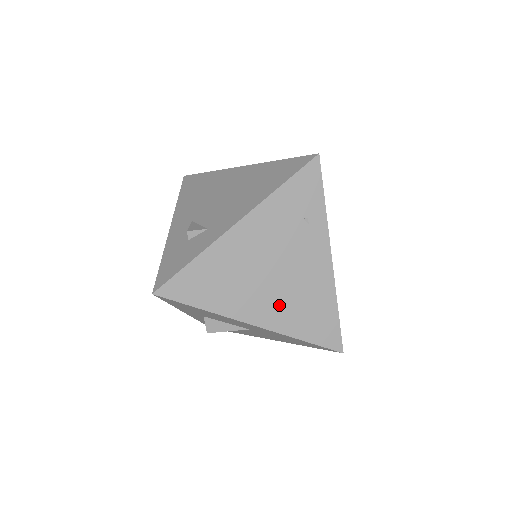
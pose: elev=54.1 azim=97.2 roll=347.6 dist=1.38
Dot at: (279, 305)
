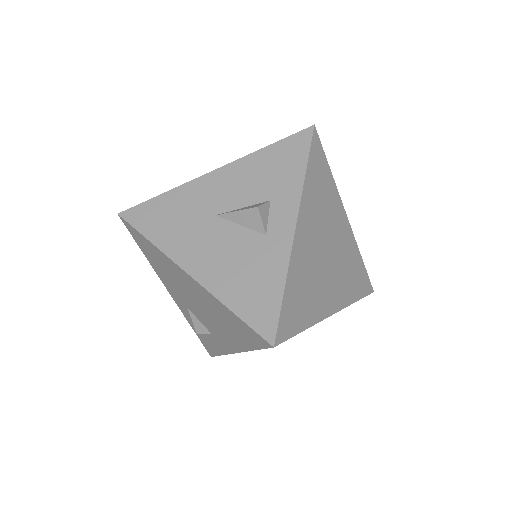
Dot at: occluded
